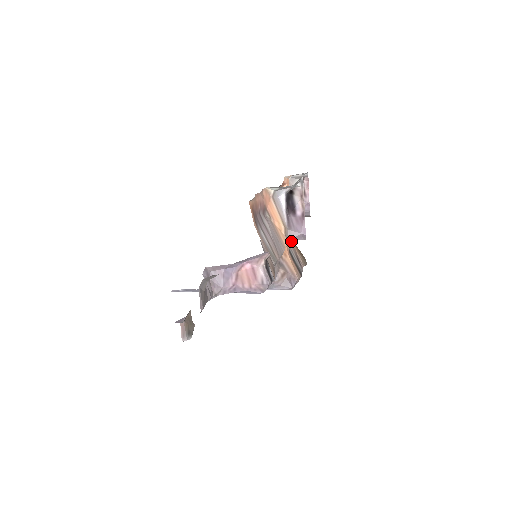
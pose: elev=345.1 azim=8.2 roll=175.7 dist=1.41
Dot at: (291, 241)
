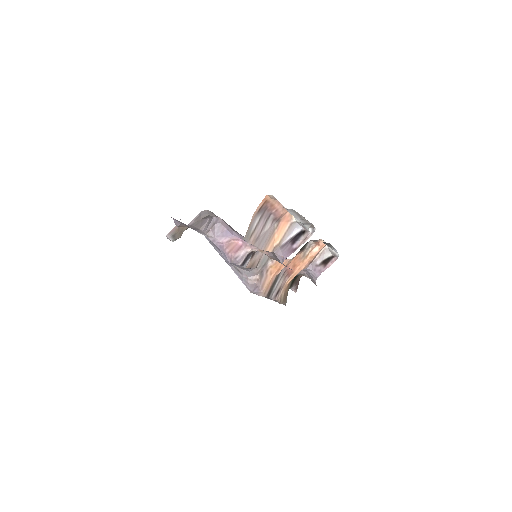
Dot at: (287, 279)
